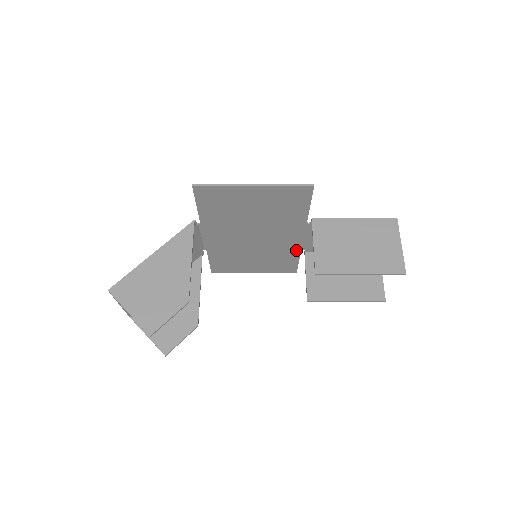
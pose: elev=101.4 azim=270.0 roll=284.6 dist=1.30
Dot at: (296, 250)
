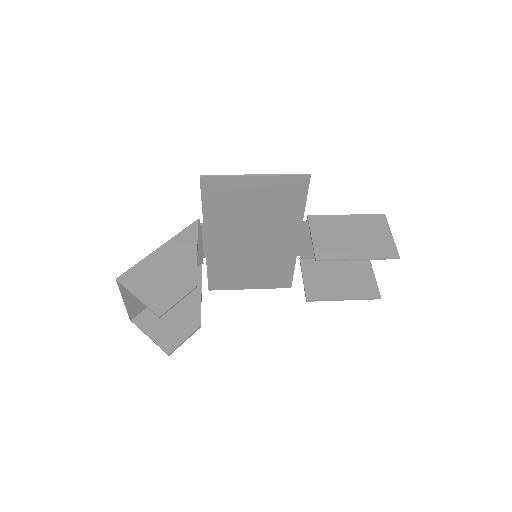
Dot at: (292, 257)
